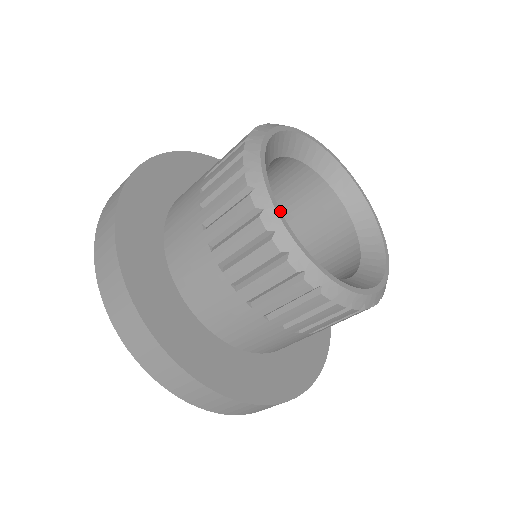
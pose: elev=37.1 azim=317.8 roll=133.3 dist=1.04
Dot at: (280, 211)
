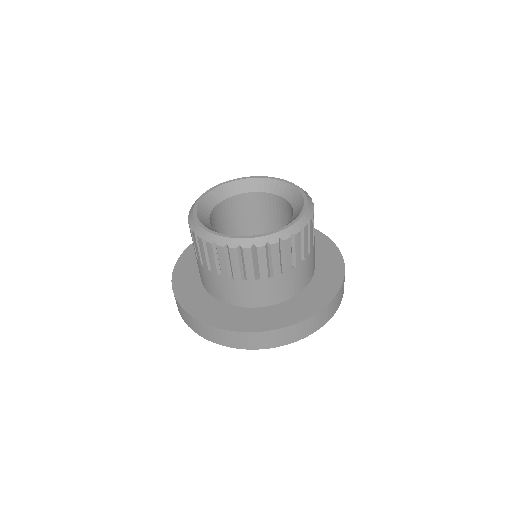
Dot at: (244, 236)
